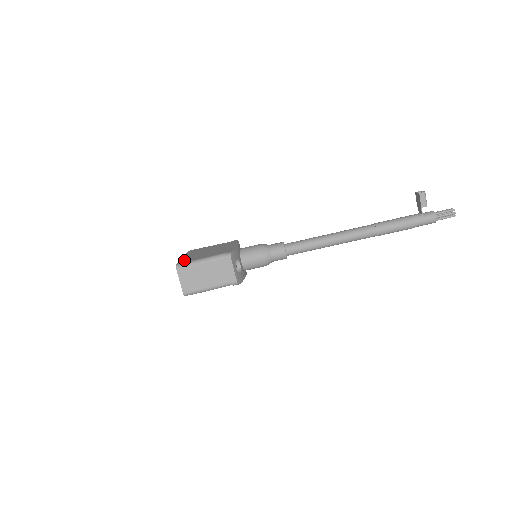
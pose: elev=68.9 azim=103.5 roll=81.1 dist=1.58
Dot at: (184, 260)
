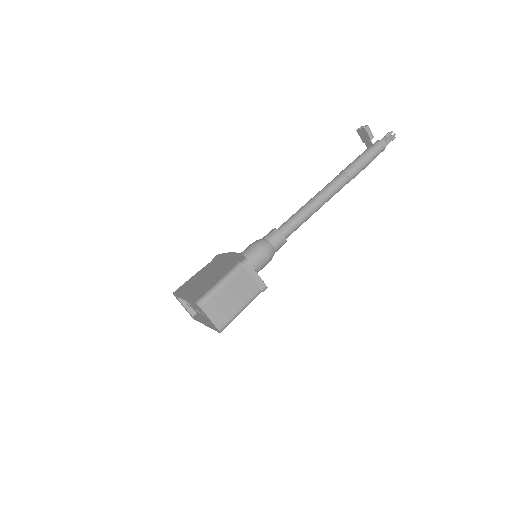
Dot at: (196, 295)
